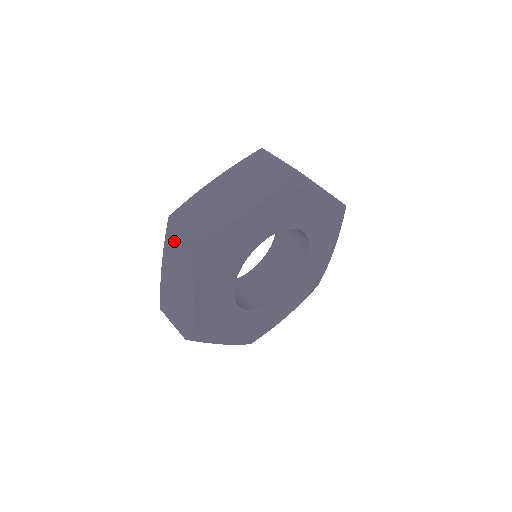
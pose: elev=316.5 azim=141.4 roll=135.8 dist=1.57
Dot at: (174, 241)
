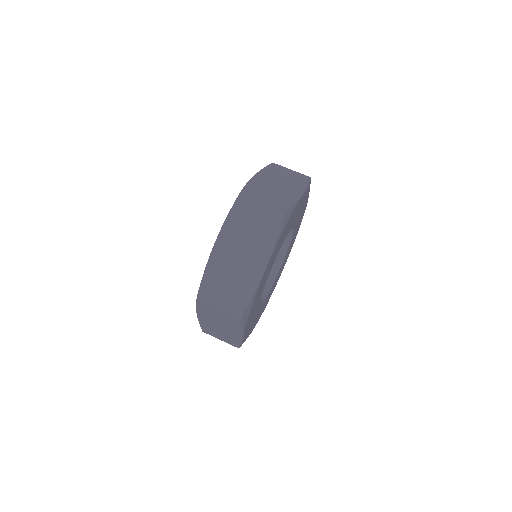
Dot at: (244, 216)
